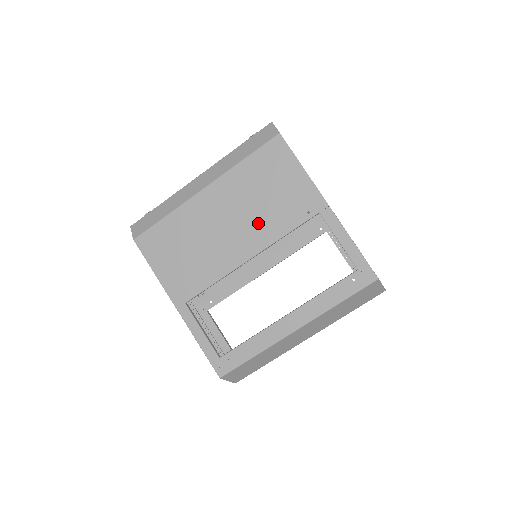
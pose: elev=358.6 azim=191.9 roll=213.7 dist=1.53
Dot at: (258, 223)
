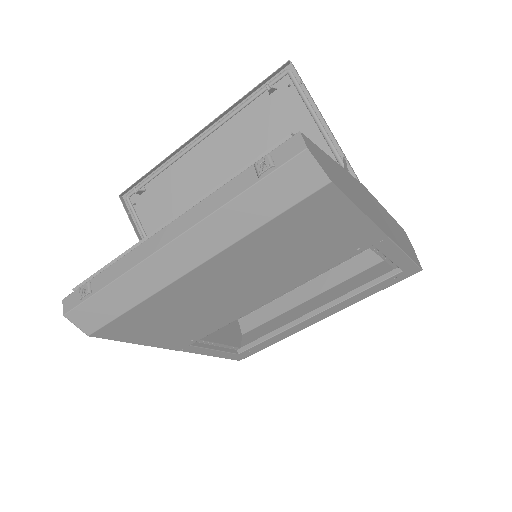
Dot at: (284, 275)
